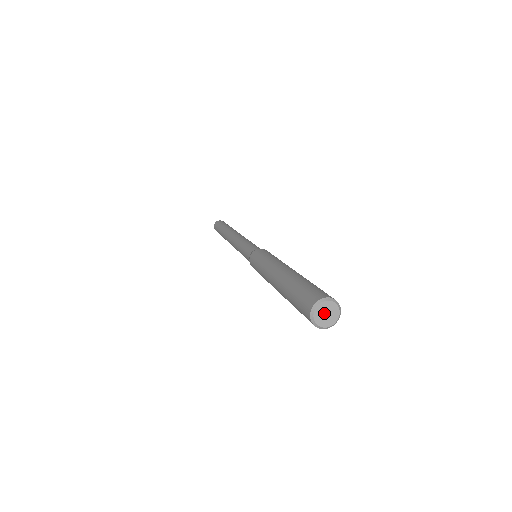
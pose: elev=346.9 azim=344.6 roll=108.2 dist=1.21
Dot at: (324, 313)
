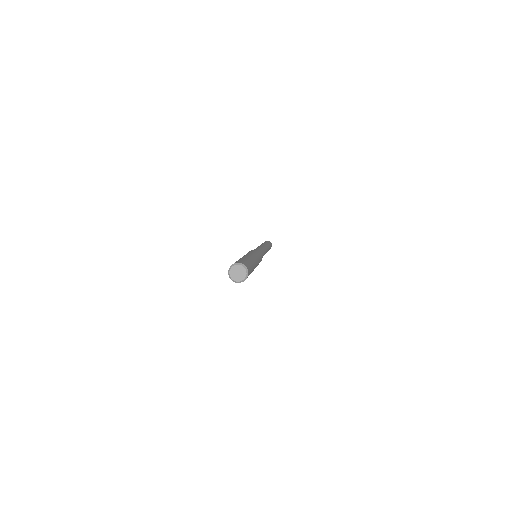
Dot at: (236, 272)
